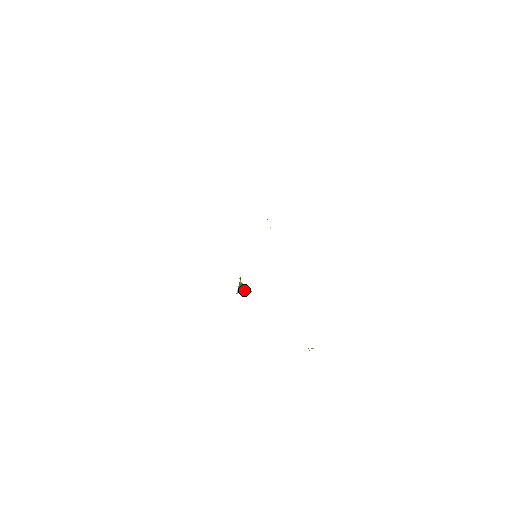
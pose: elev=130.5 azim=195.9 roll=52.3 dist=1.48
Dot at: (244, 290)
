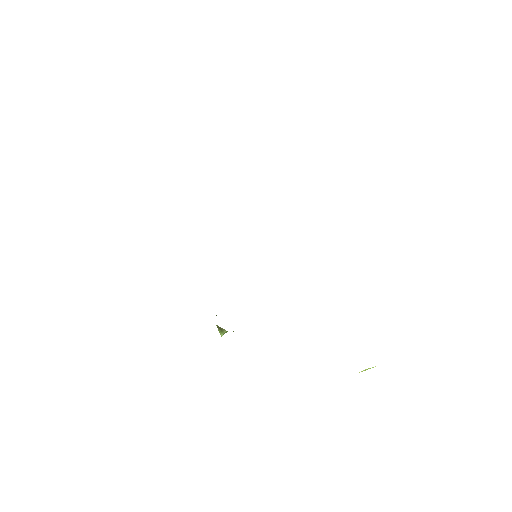
Dot at: occluded
